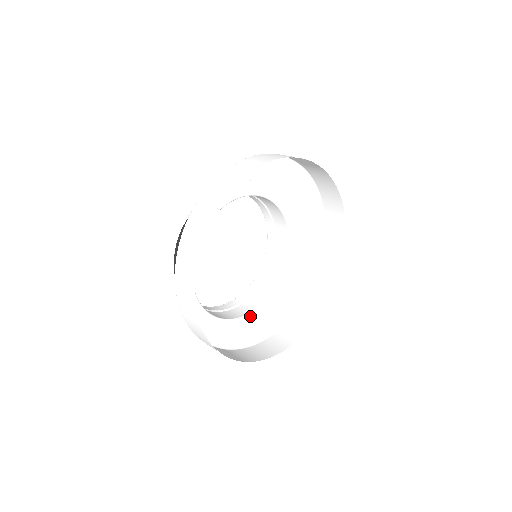
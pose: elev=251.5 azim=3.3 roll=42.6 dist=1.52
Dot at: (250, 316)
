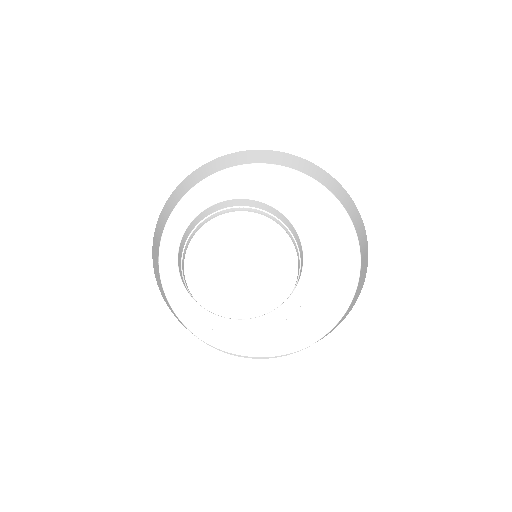
Dot at: (255, 320)
